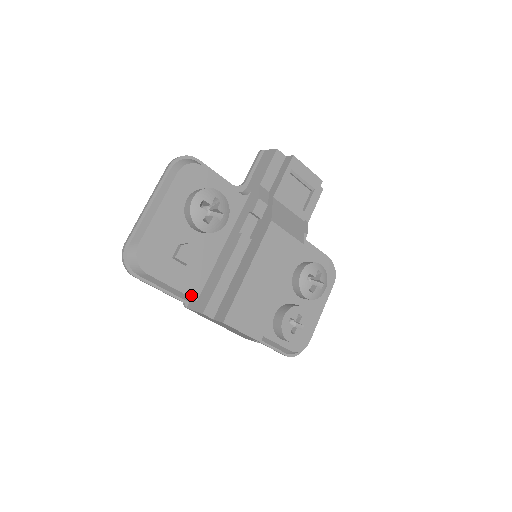
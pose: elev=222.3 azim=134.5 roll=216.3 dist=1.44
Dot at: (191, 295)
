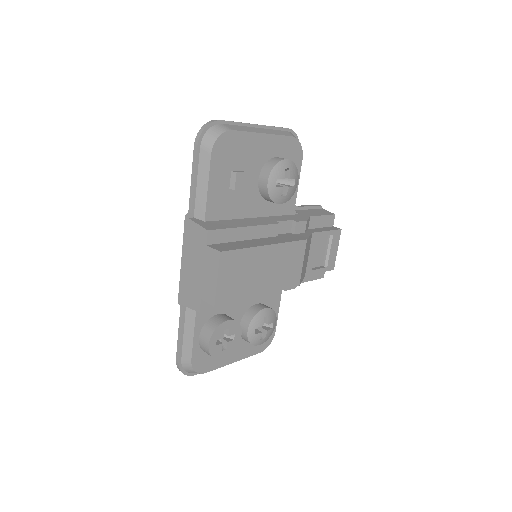
Dot at: (207, 212)
